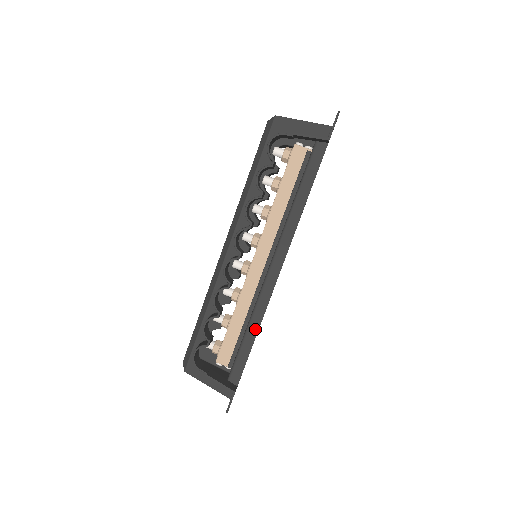
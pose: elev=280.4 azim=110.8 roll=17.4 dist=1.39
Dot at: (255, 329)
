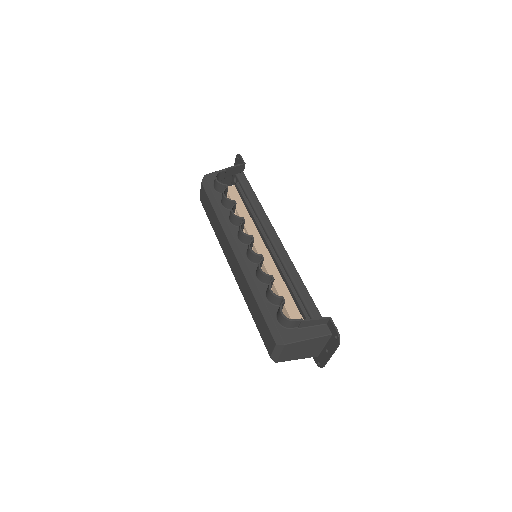
Dot at: (300, 281)
